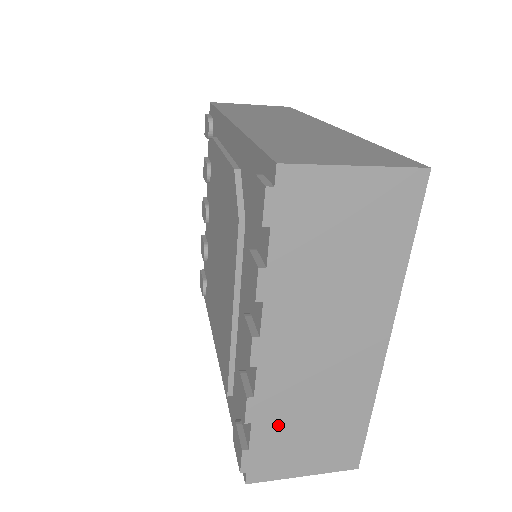
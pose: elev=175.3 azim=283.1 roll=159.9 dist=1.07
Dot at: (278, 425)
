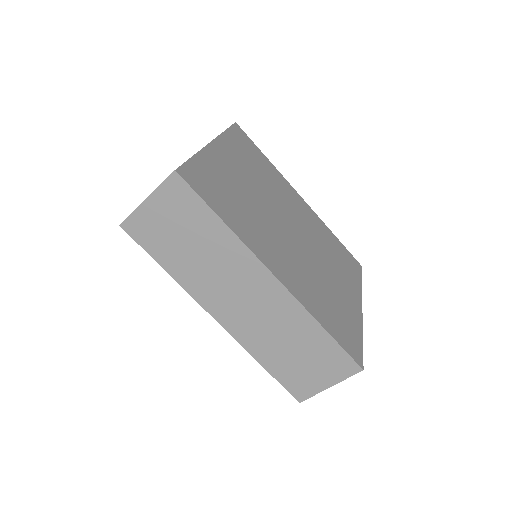
Dot at: occluded
